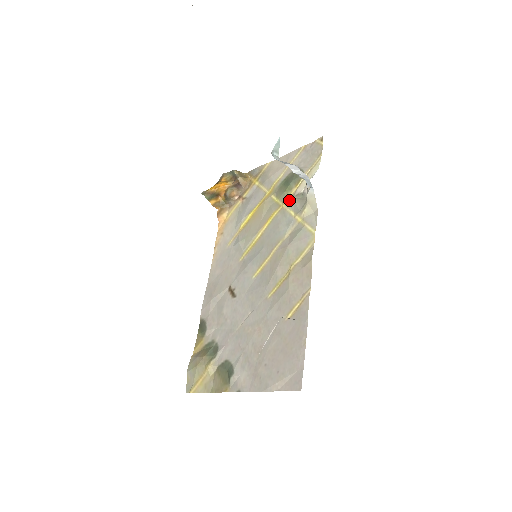
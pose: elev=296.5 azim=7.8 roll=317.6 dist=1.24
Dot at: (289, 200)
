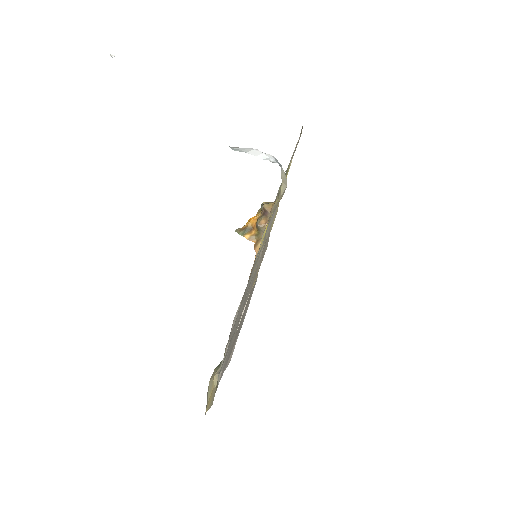
Dot at: occluded
